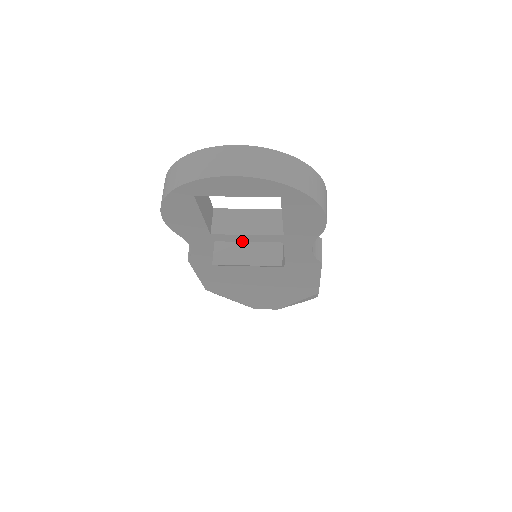
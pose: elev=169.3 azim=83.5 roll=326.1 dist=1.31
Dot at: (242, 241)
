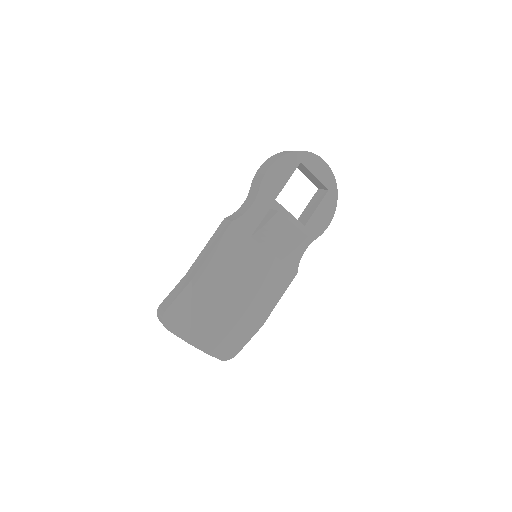
Dot at: occluded
